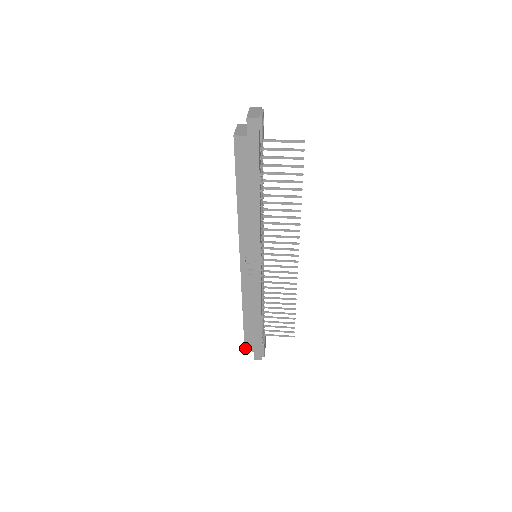
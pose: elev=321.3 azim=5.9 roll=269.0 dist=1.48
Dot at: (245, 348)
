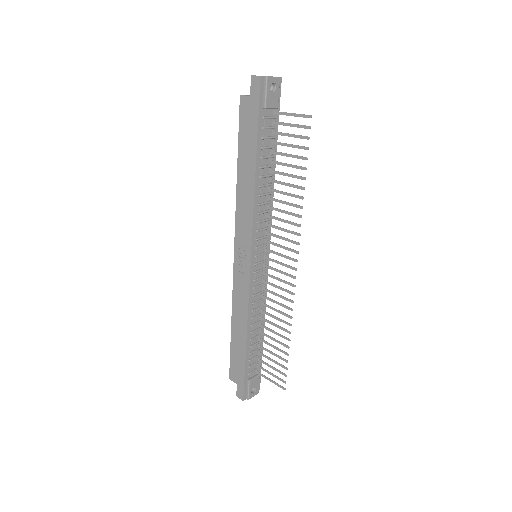
Dot at: (230, 375)
